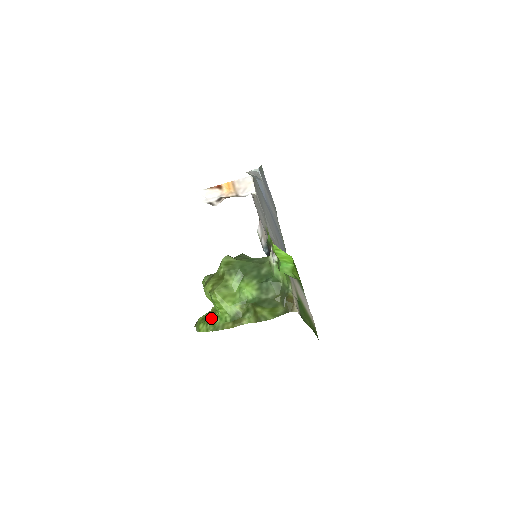
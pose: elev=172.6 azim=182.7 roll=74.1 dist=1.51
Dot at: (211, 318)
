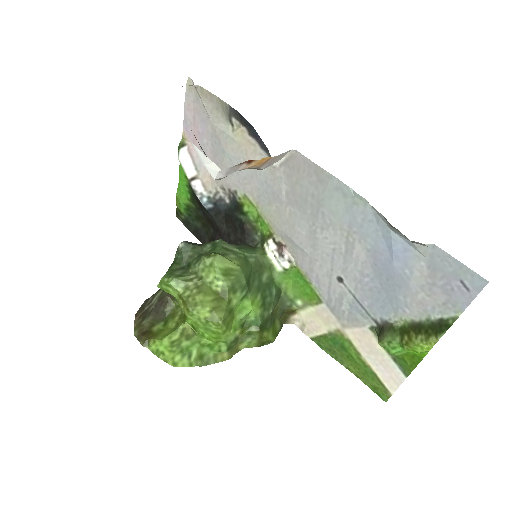
Dot at: (196, 348)
